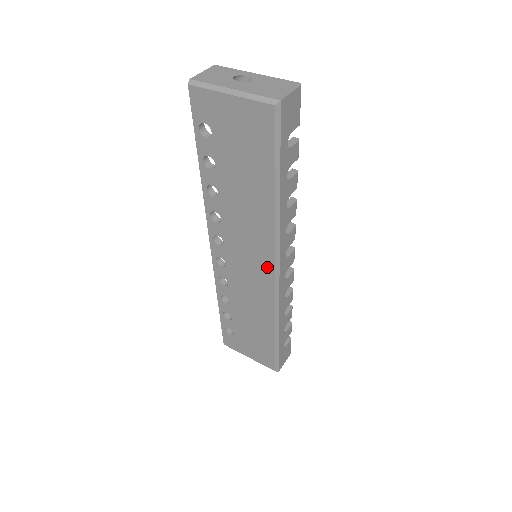
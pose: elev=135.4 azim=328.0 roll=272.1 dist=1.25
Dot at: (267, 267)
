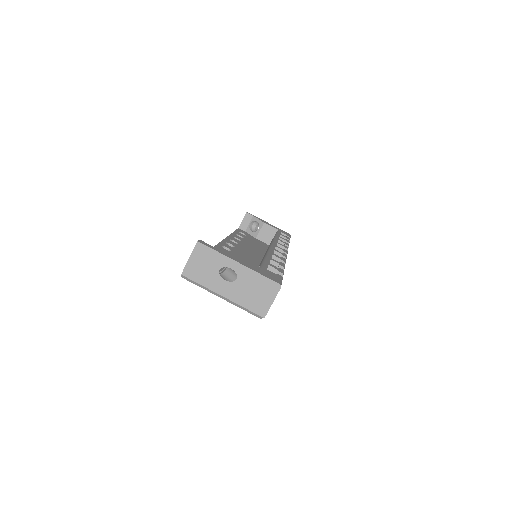
Dot at: occluded
